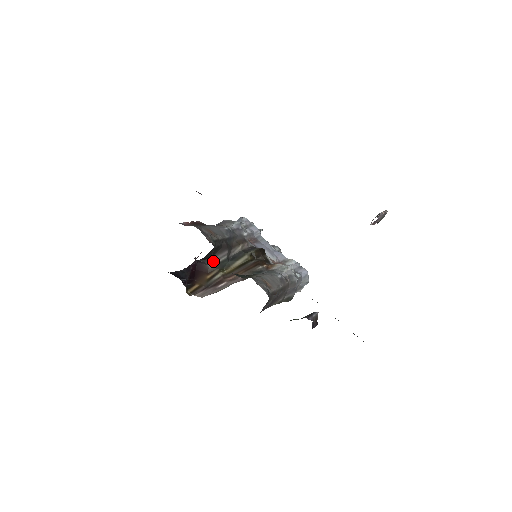
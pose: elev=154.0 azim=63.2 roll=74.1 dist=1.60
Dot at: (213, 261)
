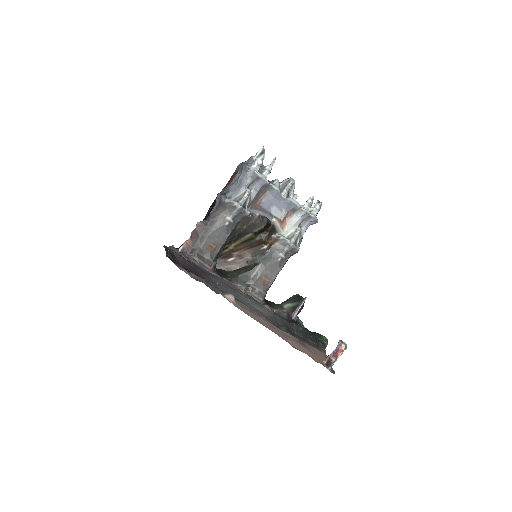
Dot at: occluded
